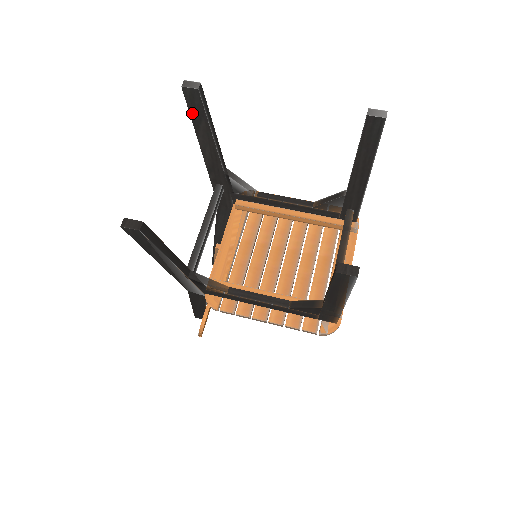
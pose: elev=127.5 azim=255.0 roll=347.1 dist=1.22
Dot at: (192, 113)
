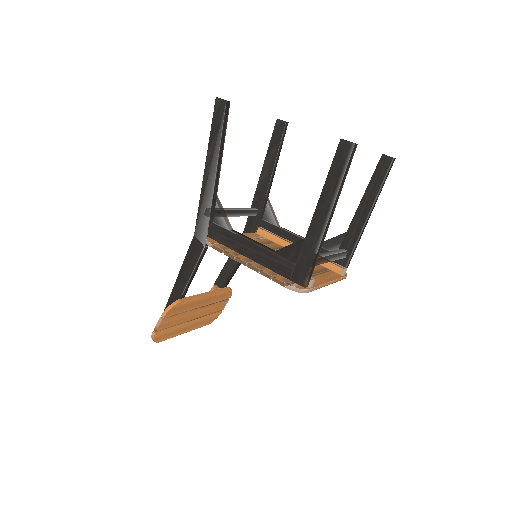
Dot at: (272, 139)
